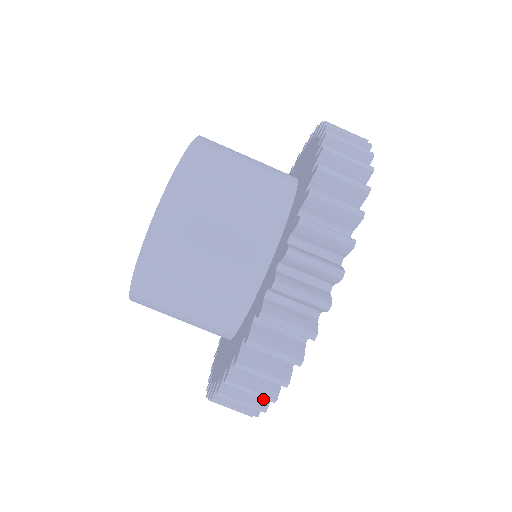
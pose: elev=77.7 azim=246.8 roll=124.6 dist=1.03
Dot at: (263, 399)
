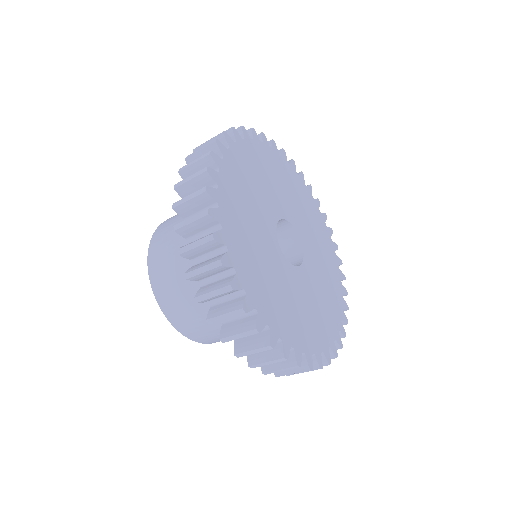
Dot at: occluded
